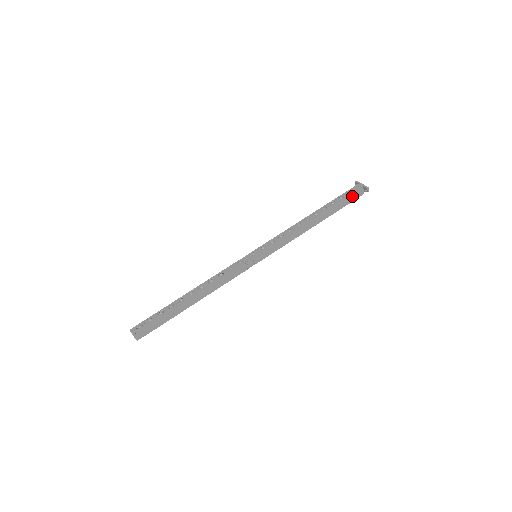
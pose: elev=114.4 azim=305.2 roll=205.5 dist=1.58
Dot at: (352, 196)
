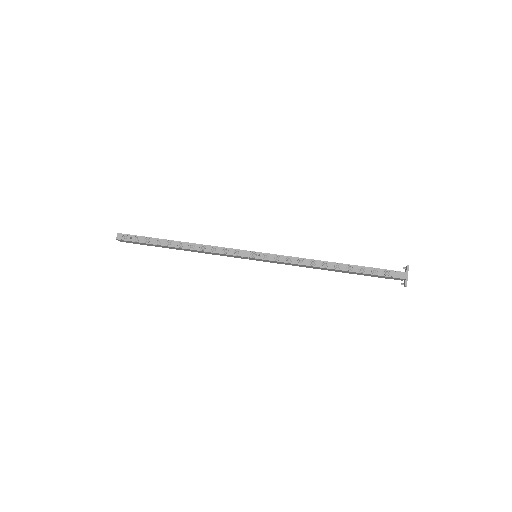
Dot at: (387, 277)
